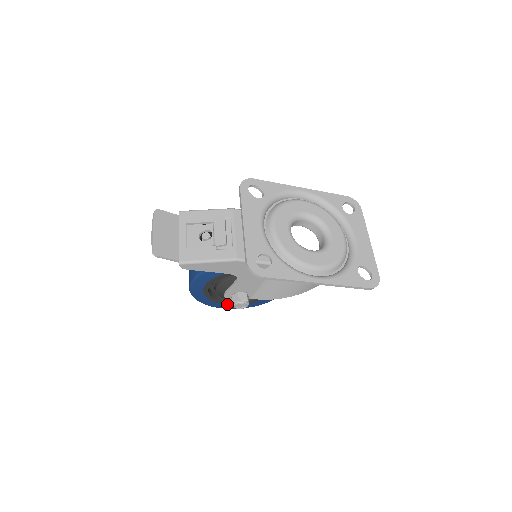
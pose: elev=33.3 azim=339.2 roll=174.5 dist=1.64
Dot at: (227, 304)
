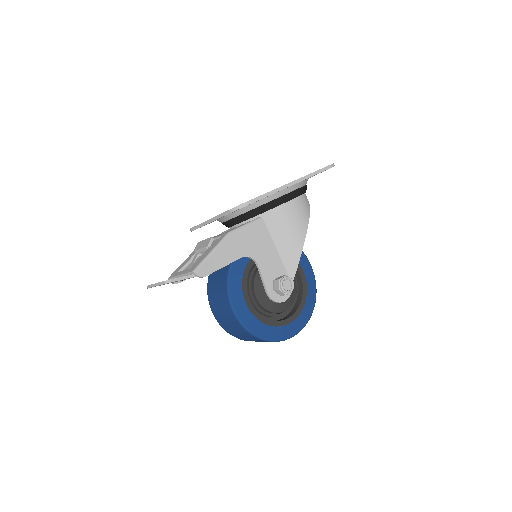
Dot at: (290, 322)
